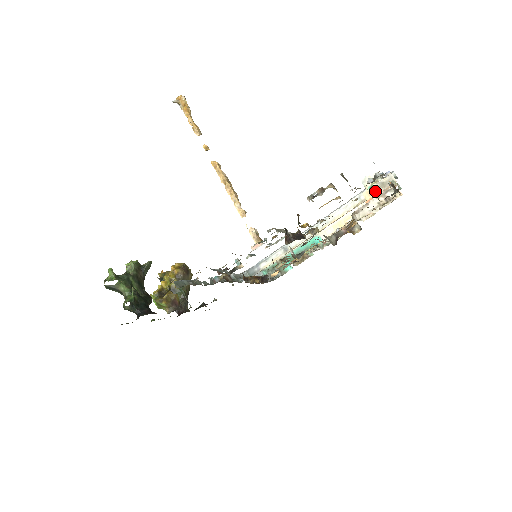
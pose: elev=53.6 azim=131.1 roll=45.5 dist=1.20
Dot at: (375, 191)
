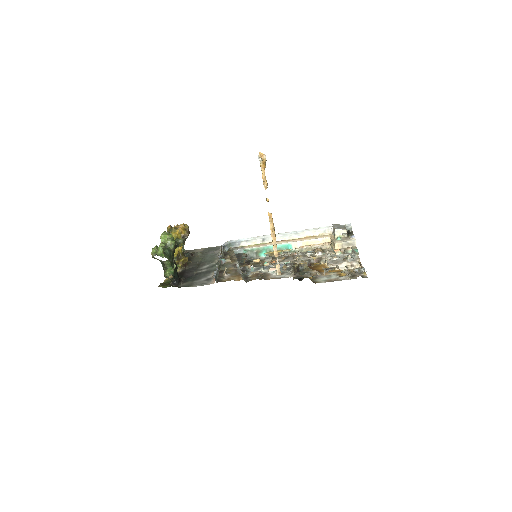
Dot at: (342, 246)
